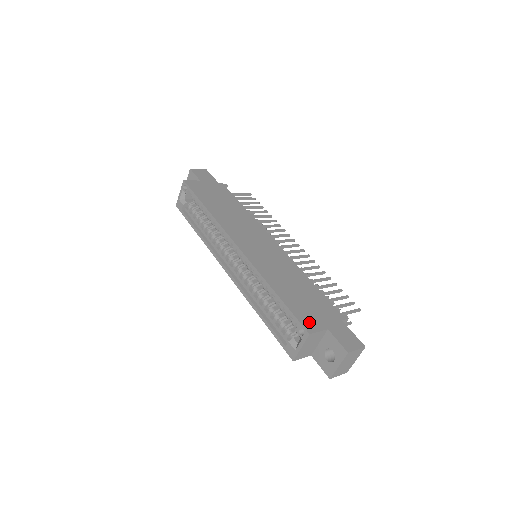
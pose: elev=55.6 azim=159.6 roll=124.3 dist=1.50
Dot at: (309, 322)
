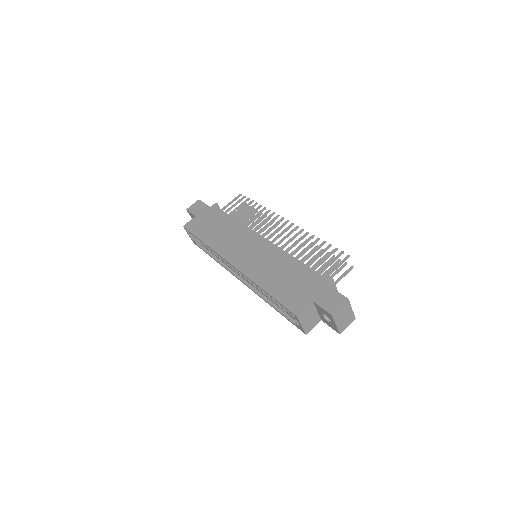
Dot at: (296, 304)
